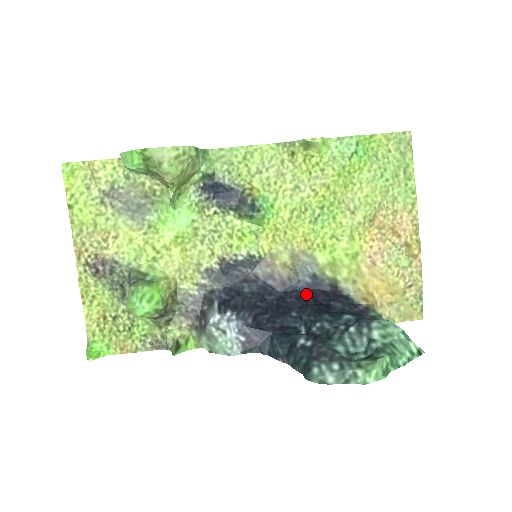
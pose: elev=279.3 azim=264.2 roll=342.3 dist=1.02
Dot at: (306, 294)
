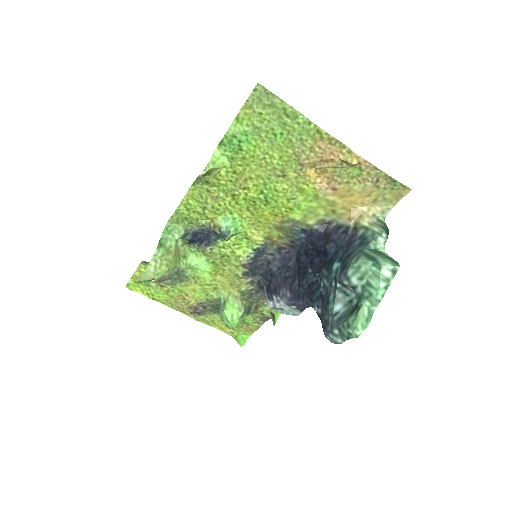
Dot at: (309, 248)
